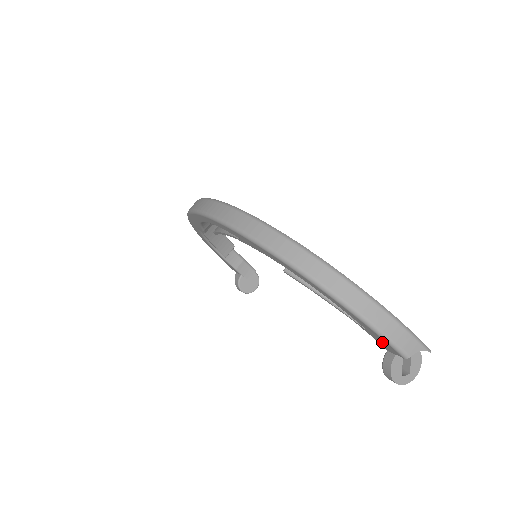
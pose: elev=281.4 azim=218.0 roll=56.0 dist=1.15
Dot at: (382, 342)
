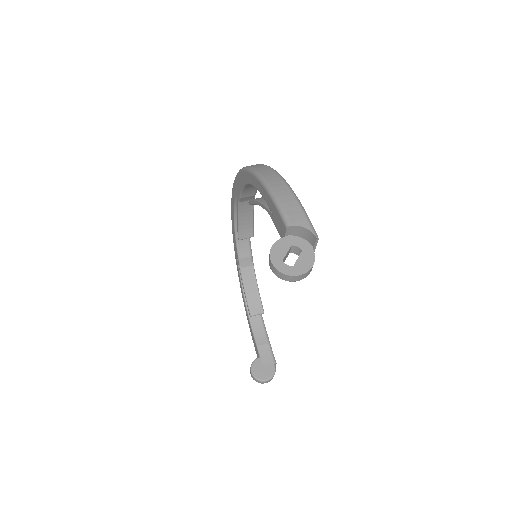
Dot at: (278, 220)
